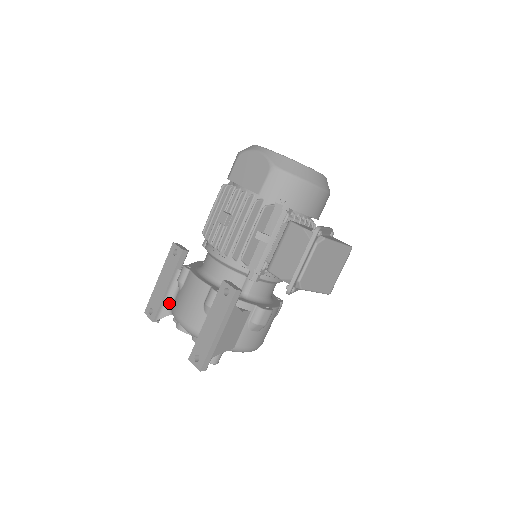
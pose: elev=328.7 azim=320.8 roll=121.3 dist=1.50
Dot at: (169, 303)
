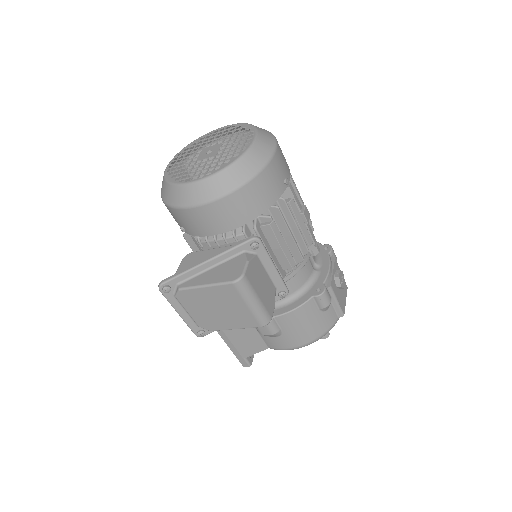
Dot at: occluded
